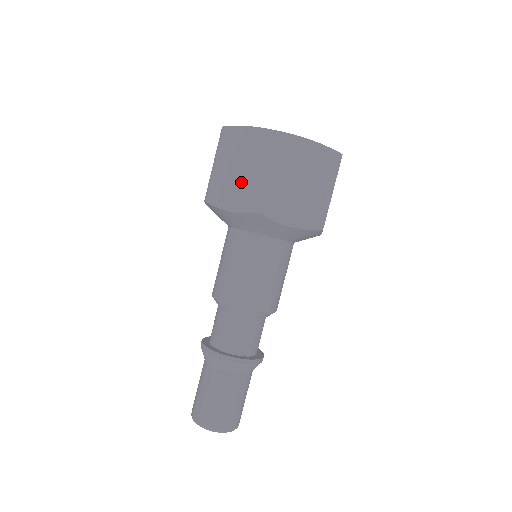
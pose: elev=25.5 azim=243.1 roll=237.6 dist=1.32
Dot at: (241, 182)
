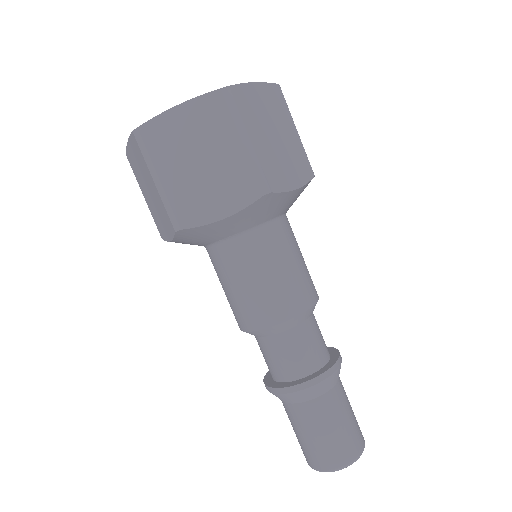
Dot at: (216, 175)
